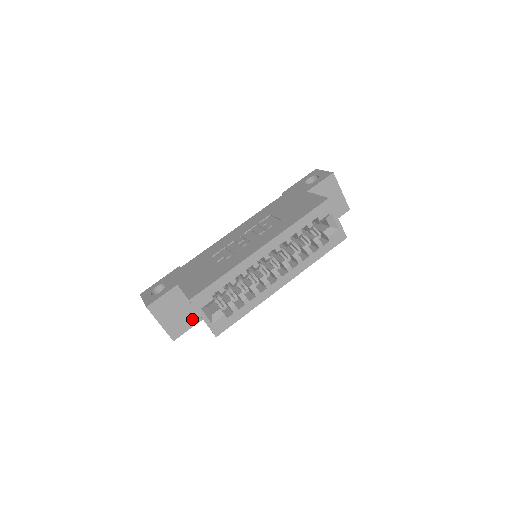
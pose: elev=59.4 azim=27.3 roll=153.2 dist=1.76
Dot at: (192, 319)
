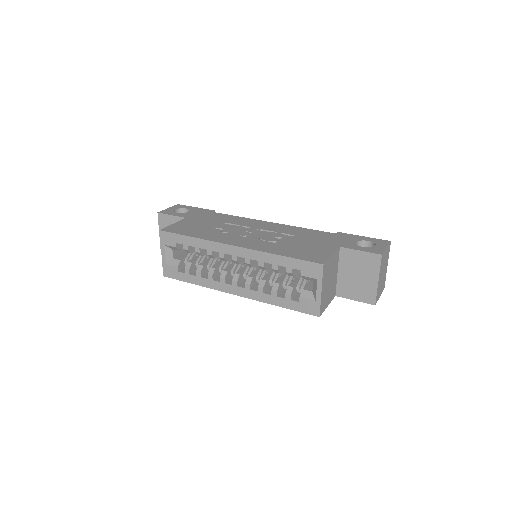
Dot at: occluded
